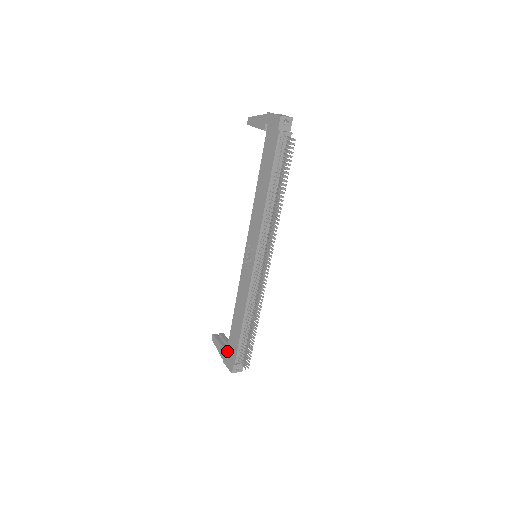
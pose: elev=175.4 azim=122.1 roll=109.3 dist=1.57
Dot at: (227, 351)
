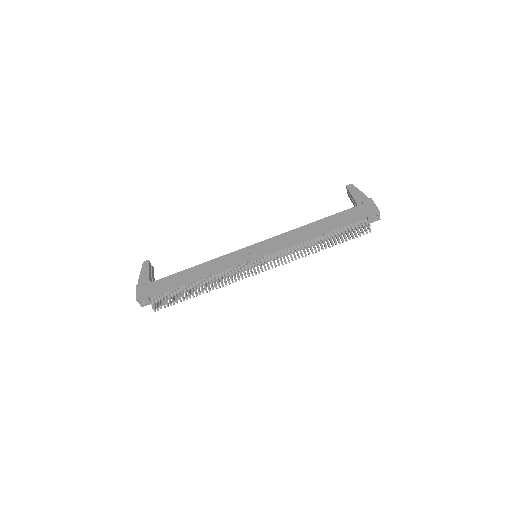
Dot at: (151, 283)
